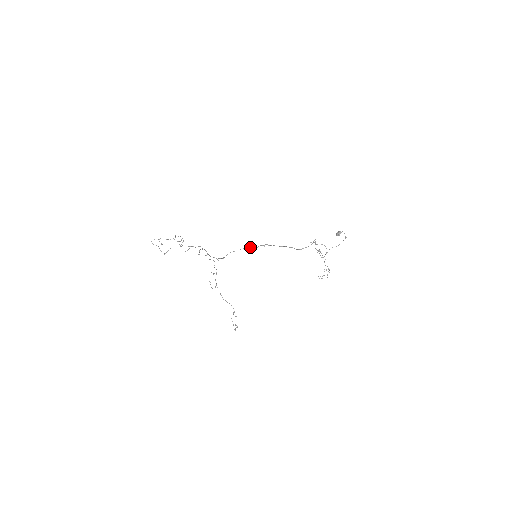
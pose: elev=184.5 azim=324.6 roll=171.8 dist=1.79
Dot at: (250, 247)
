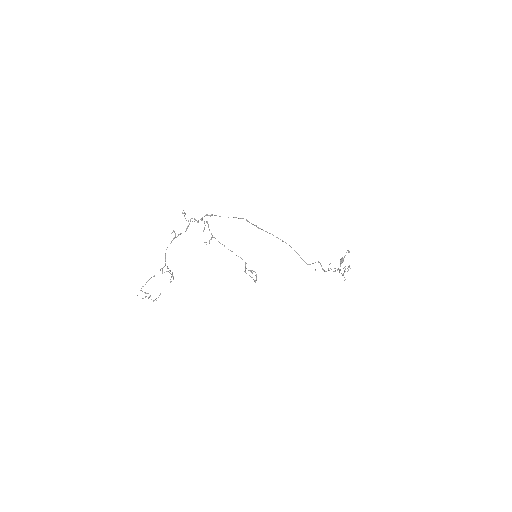
Dot at: (239, 218)
